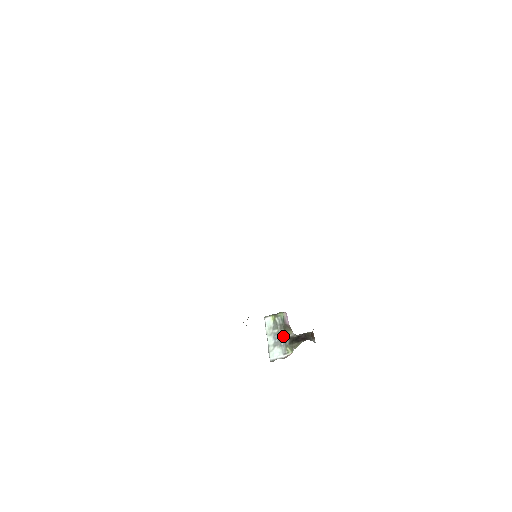
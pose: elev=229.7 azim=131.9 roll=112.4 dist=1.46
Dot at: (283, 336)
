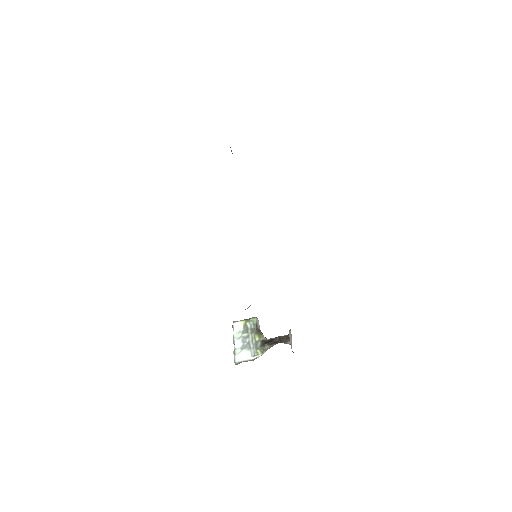
Dot at: (254, 339)
